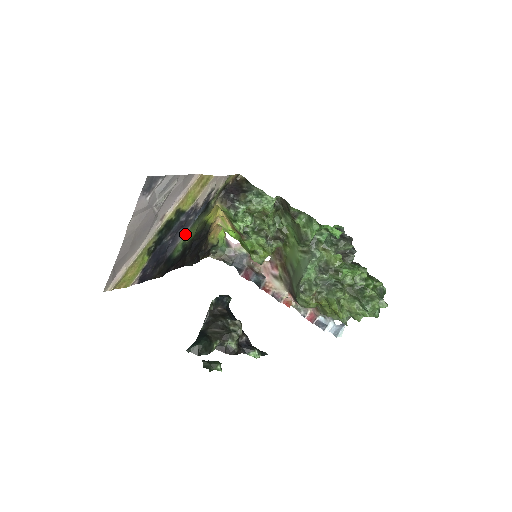
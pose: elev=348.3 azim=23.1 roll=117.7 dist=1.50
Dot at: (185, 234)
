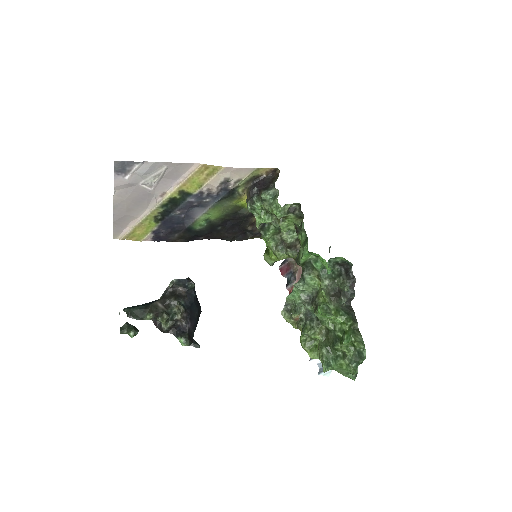
Dot at: (204, 213)
